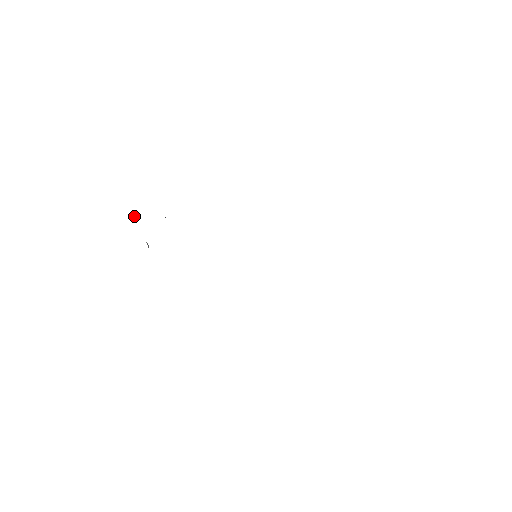
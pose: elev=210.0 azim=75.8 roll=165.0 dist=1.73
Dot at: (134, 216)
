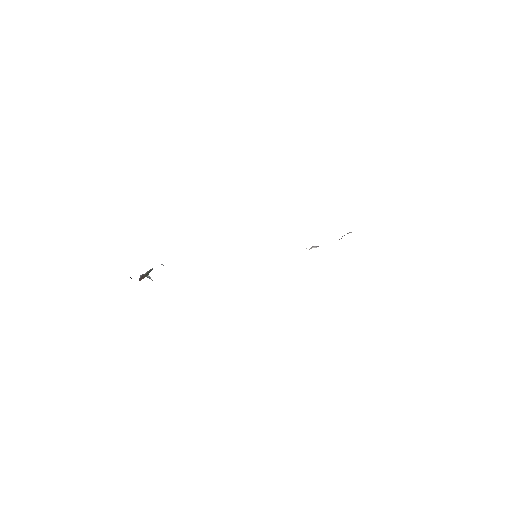
Dot at: occluded
